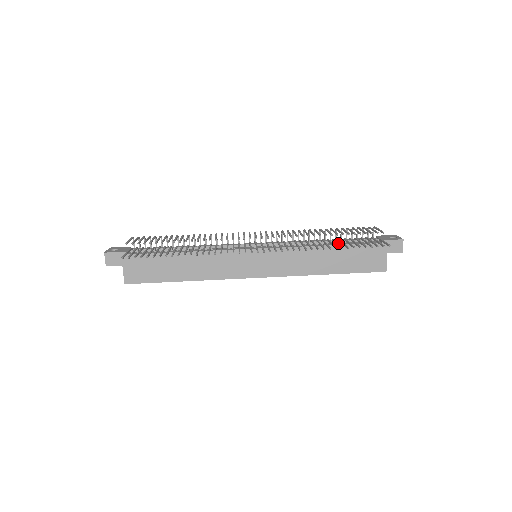
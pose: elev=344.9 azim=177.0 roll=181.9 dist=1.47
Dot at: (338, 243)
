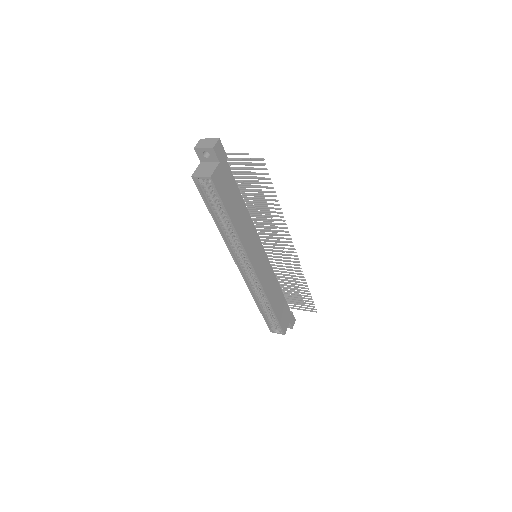
Dot at: (298, 289)
